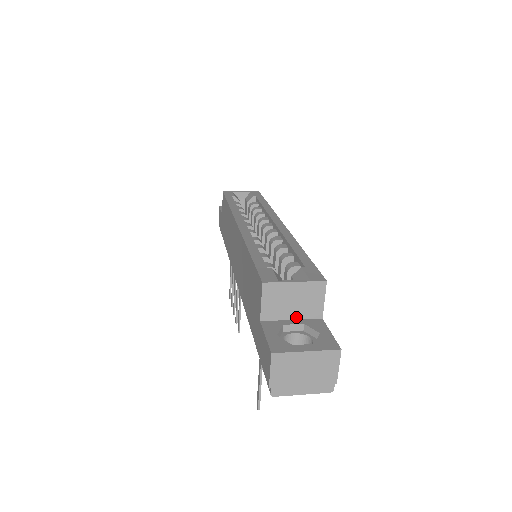
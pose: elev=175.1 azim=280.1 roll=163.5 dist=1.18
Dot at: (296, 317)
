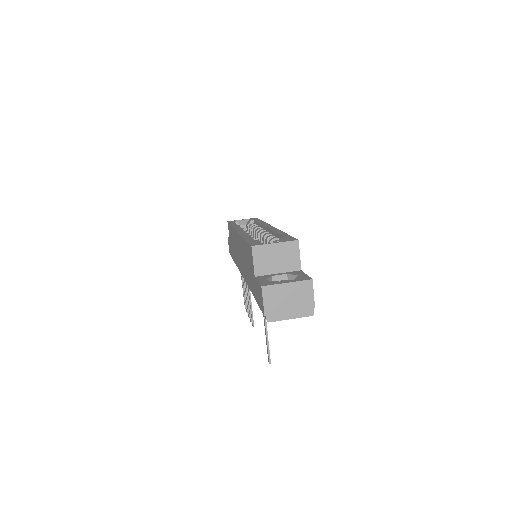
Dot at: (281, 271)
